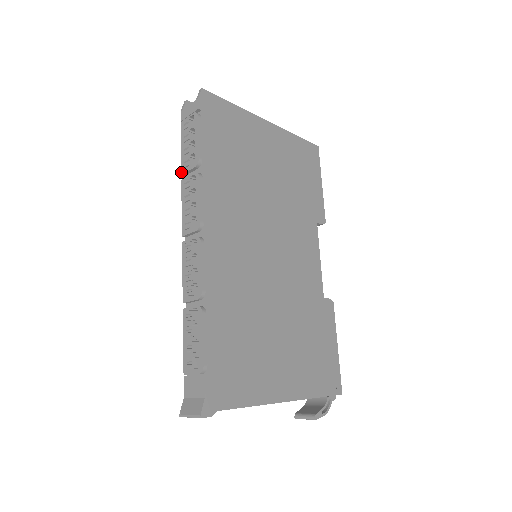
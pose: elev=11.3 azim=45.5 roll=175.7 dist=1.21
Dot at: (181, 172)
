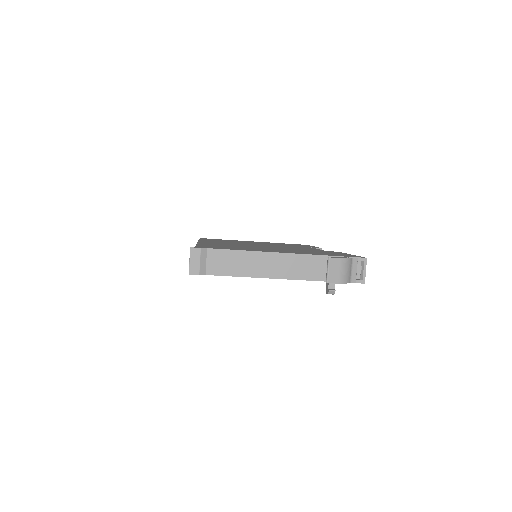
Dot at: occluded
